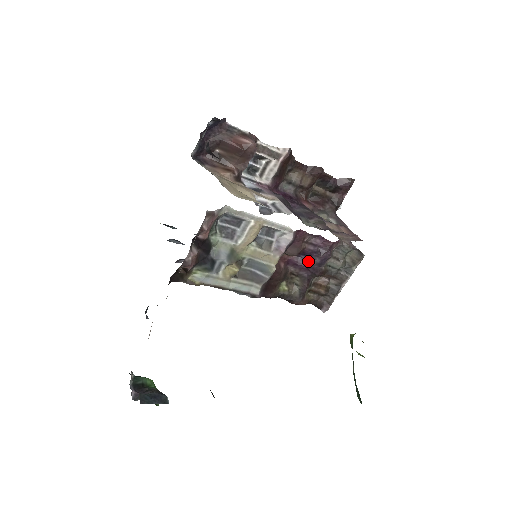
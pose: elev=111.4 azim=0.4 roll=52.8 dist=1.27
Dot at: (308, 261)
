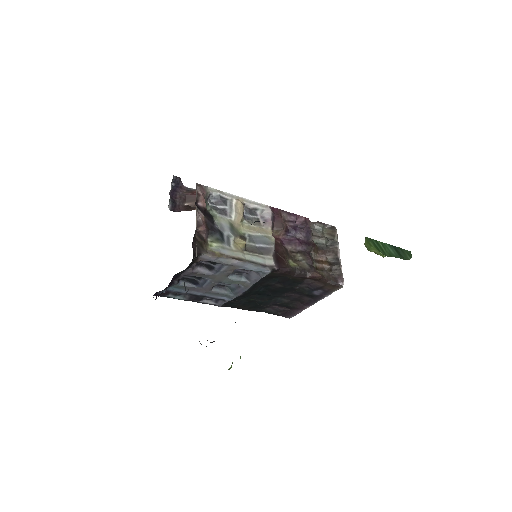
Dot at: (297, 238)
